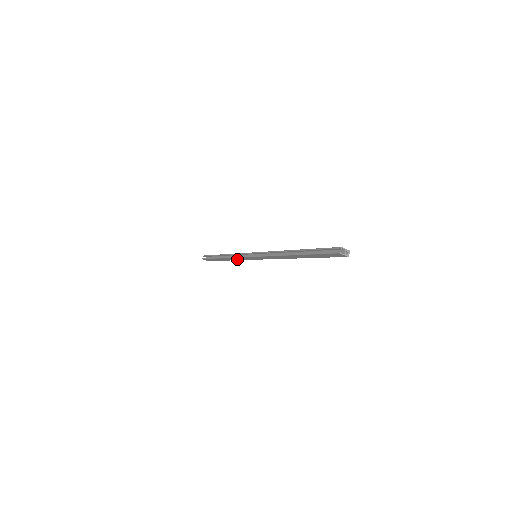
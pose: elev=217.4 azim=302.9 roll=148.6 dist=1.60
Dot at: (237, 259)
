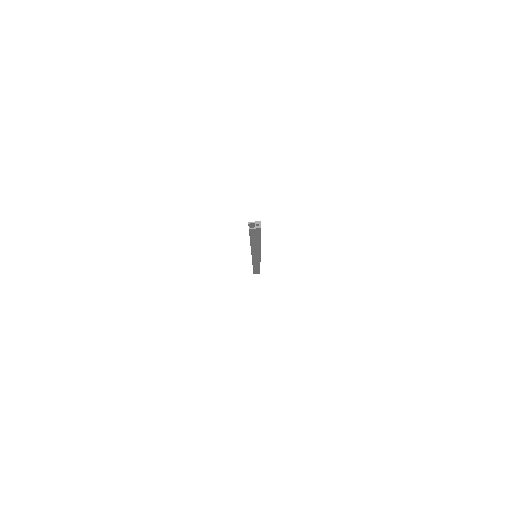
Dot at: (257, 264)
